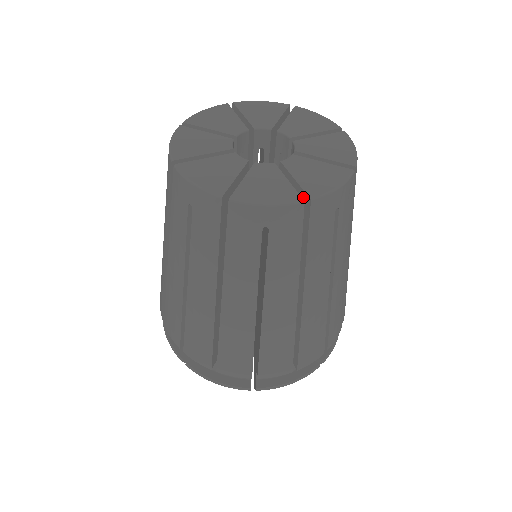
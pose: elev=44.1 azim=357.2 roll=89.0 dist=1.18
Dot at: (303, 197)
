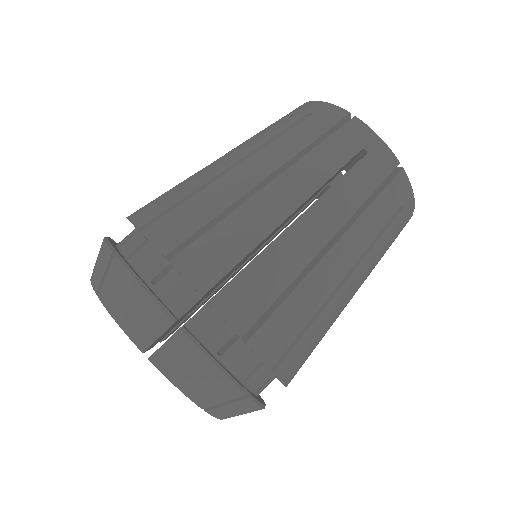
Dot at: occluded
